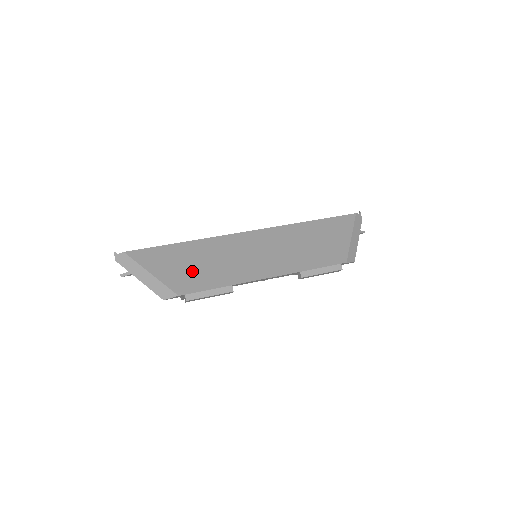
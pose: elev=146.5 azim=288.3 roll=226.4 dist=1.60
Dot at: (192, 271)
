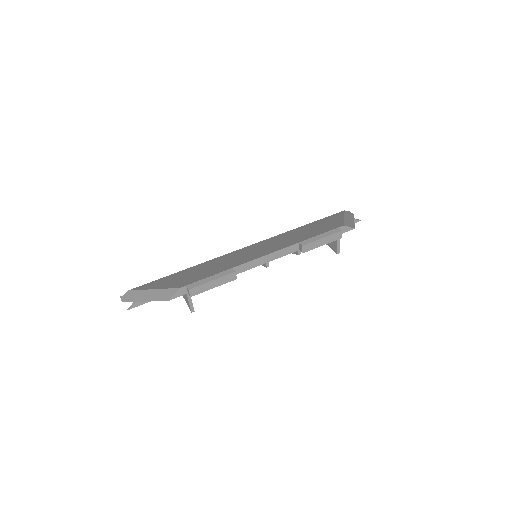
Dot at: (193, 276)
